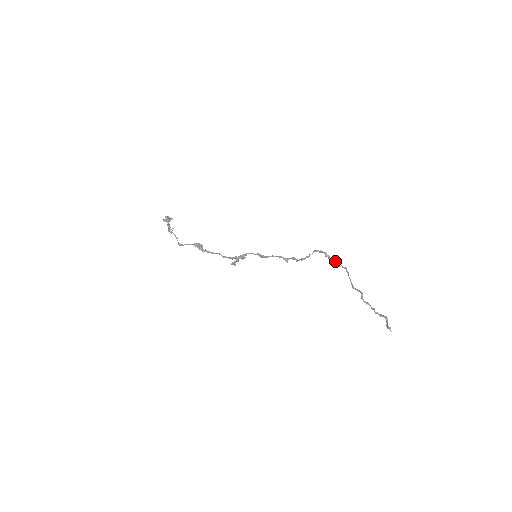
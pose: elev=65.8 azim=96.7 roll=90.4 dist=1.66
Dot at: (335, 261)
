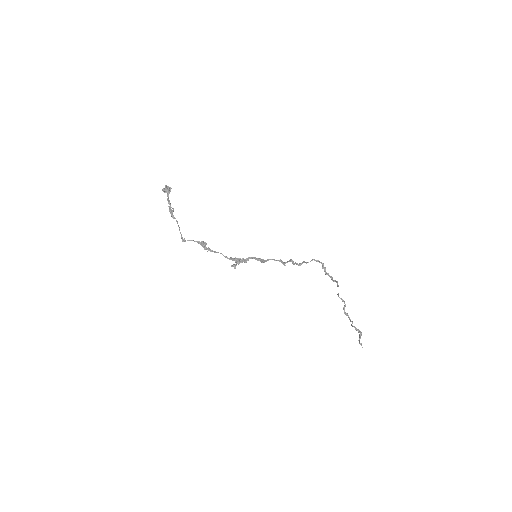
Dot at: (330, 276)
